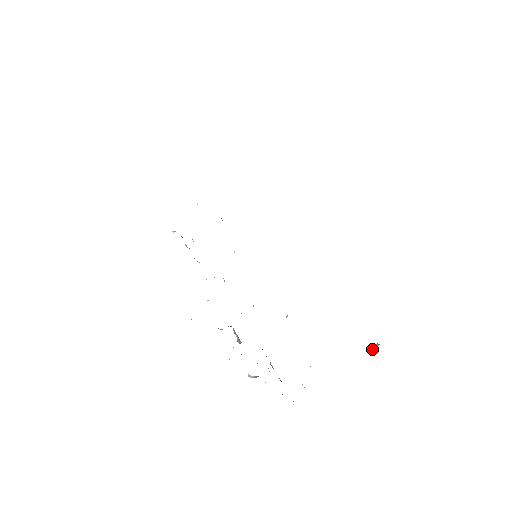
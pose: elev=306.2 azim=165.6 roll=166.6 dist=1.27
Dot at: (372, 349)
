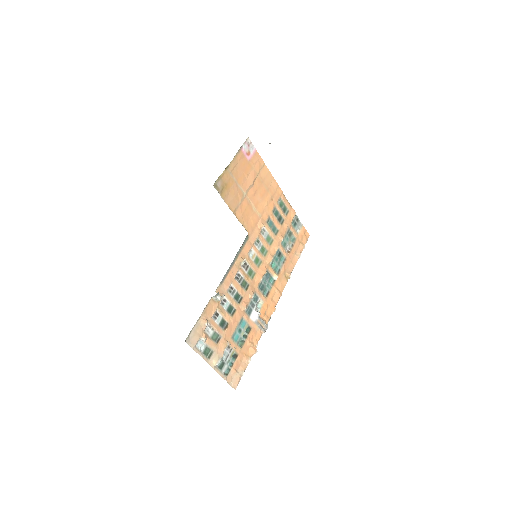
Dot at: occluded
